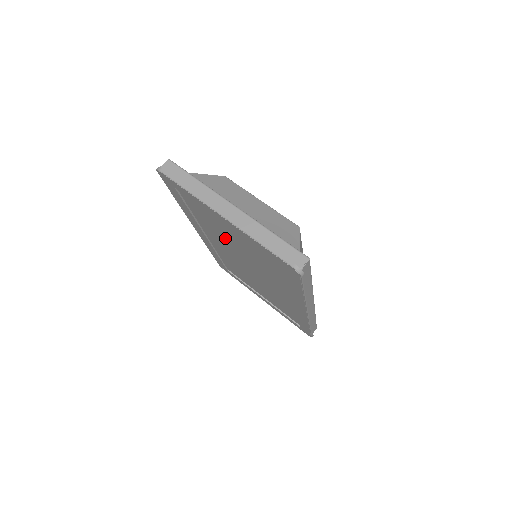
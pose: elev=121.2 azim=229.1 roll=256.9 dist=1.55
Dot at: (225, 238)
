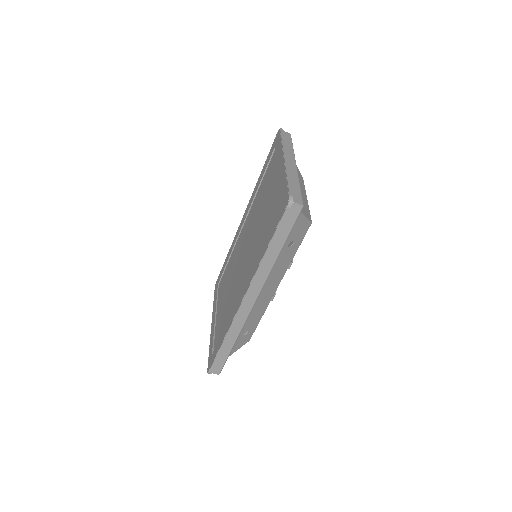
Dot at: (260, 207)
